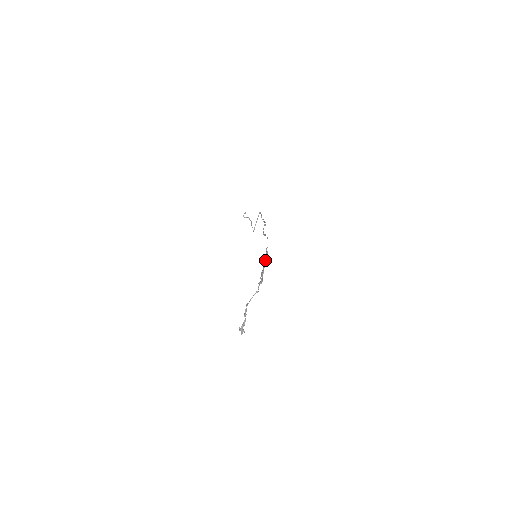
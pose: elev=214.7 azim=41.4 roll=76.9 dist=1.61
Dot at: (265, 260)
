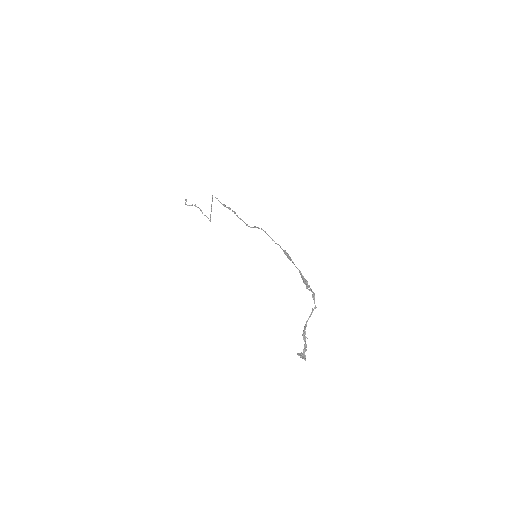
Dot at: (293, 263)
